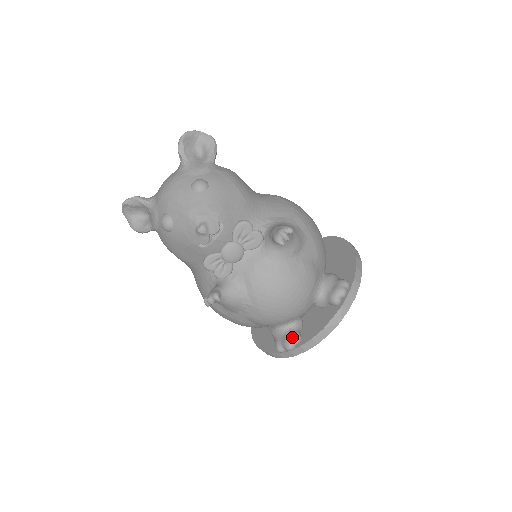
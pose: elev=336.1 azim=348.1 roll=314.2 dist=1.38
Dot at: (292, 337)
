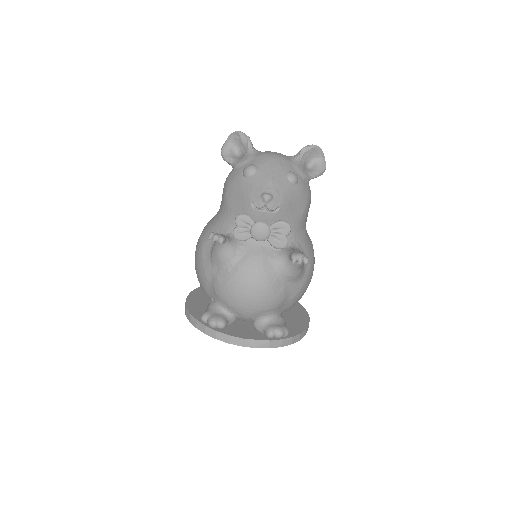
Dot at: (221, 320)
